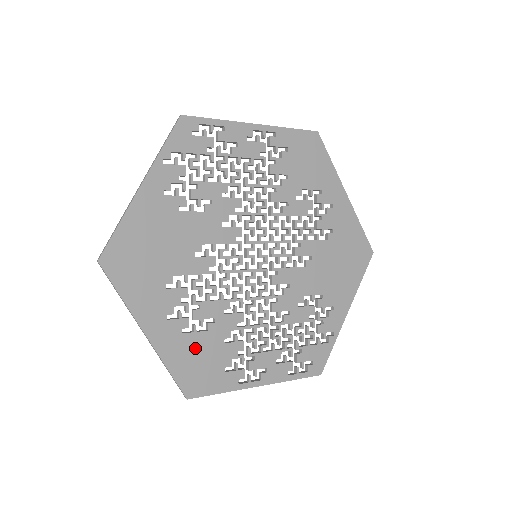
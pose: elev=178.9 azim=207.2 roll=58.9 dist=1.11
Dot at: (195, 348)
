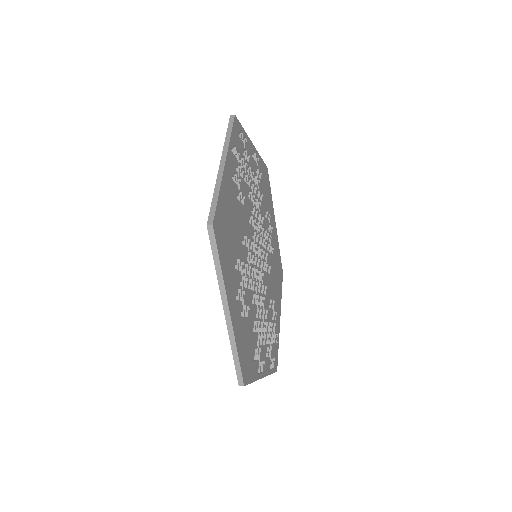
Dot at: (245, 333)
